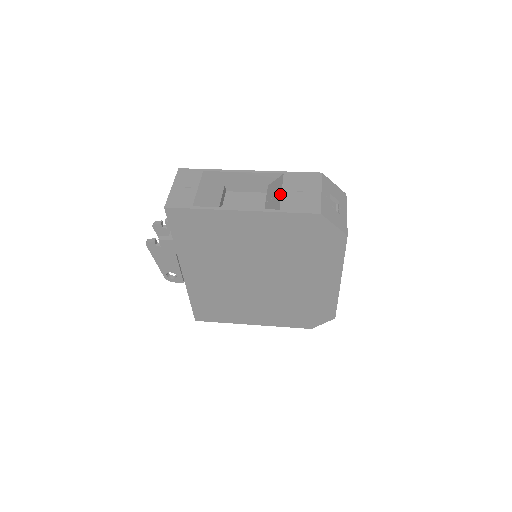
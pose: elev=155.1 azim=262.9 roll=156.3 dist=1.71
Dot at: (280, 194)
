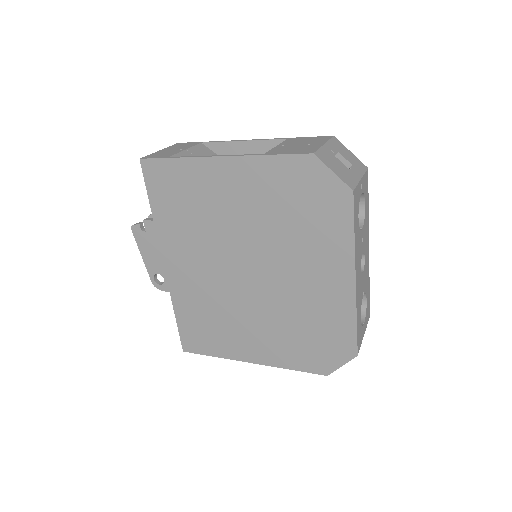
Dot at: (273, 148)
